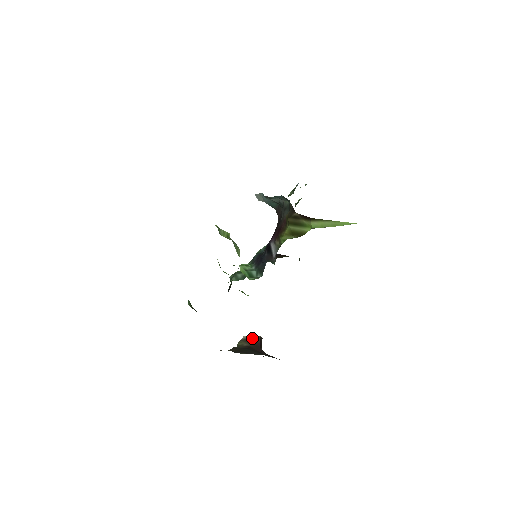
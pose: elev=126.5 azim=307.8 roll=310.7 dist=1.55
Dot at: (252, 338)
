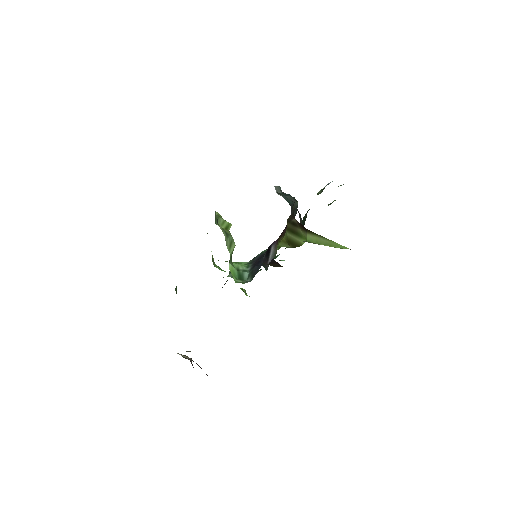
Dot at: (185, 356)
